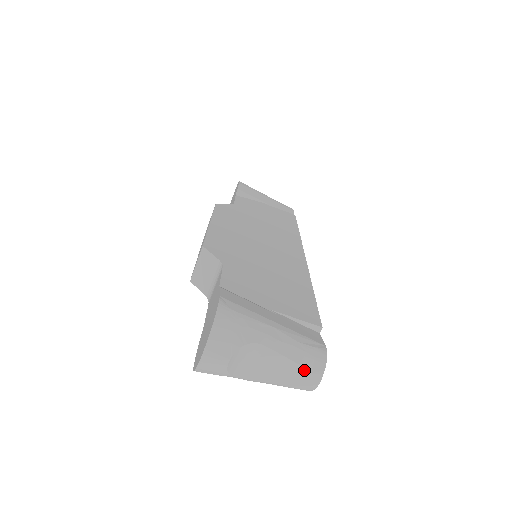
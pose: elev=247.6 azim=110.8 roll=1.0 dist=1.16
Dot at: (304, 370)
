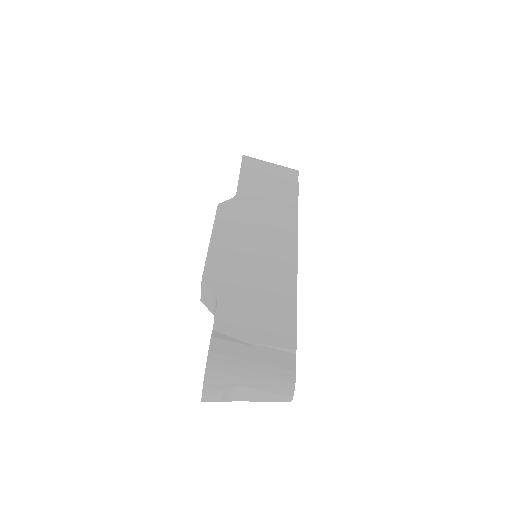
Dot at: (278, 395)
